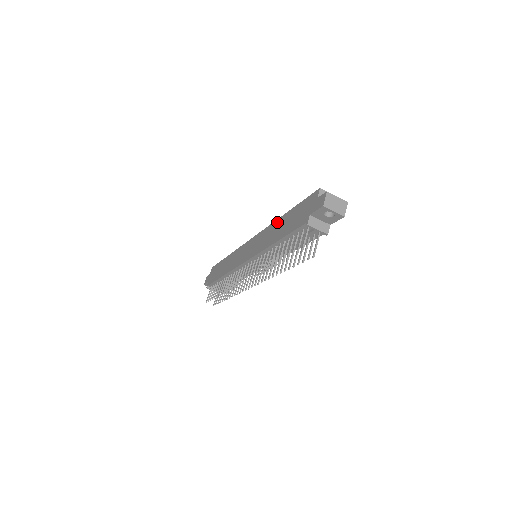
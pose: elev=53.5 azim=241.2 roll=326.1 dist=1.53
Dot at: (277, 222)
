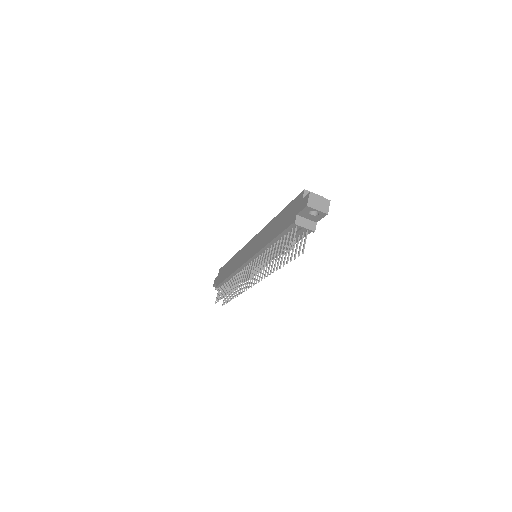
Dot at: (271, 223)
